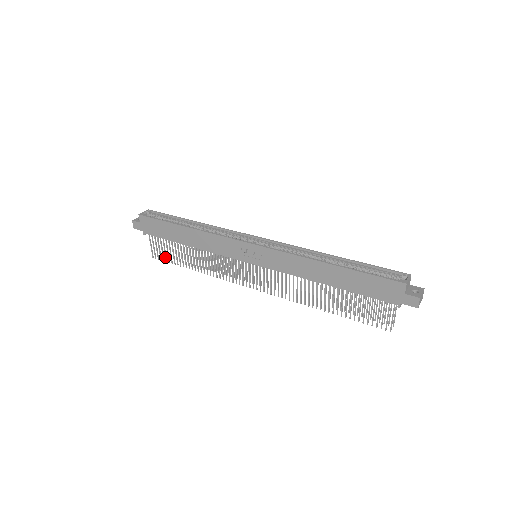
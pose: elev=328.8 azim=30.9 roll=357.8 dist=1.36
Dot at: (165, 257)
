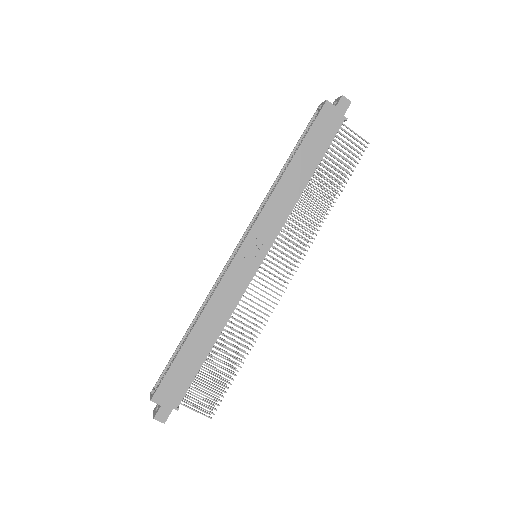
Dot at: occluded
